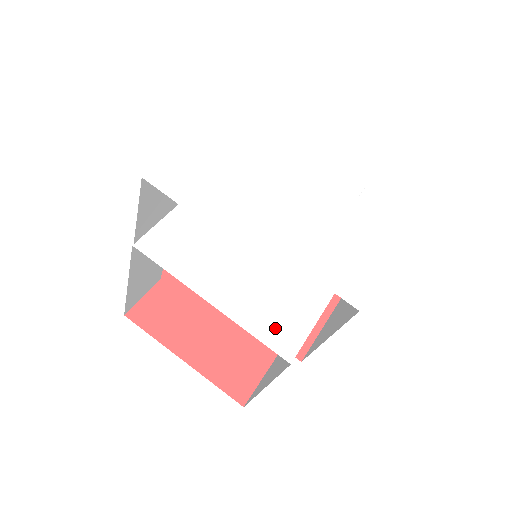
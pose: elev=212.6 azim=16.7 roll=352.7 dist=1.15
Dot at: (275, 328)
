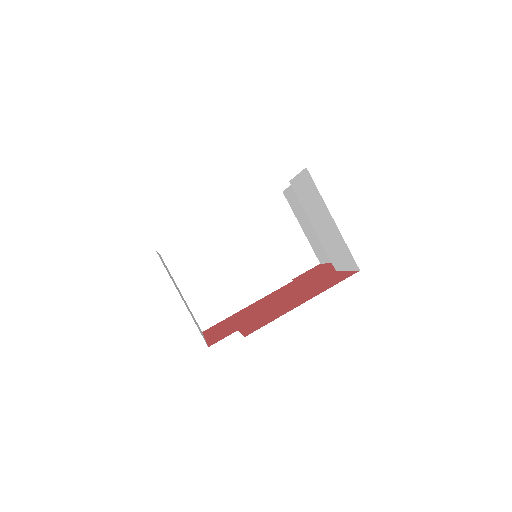
Dot at: occluded
